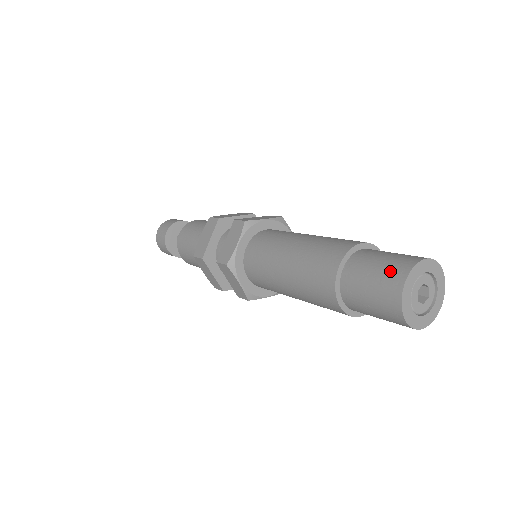
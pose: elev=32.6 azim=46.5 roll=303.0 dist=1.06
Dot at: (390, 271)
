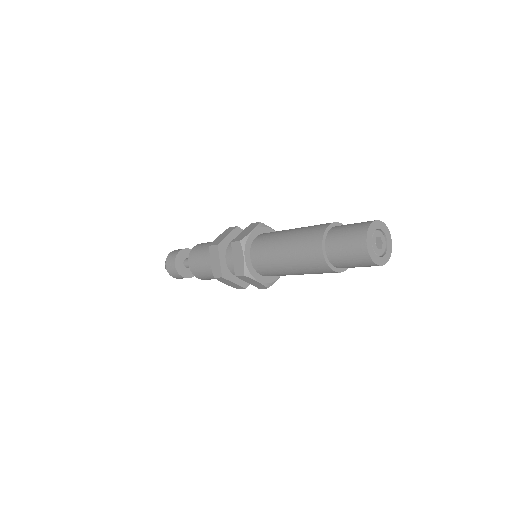
Dot at: (362, 223)
